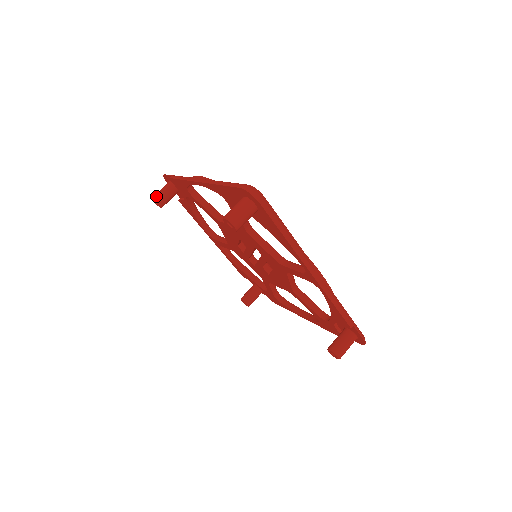
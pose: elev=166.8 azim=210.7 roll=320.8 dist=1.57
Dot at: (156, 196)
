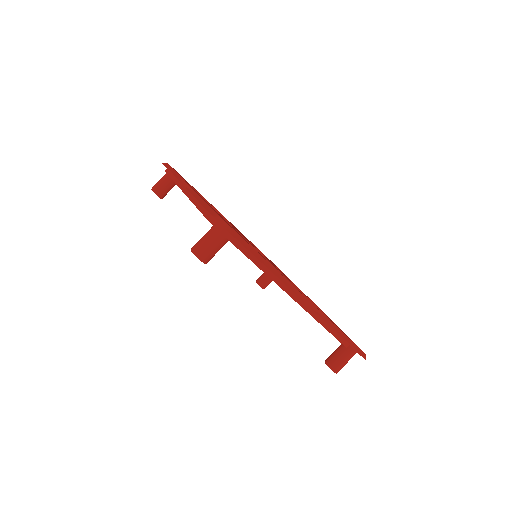
Dot at: (155, 188)
